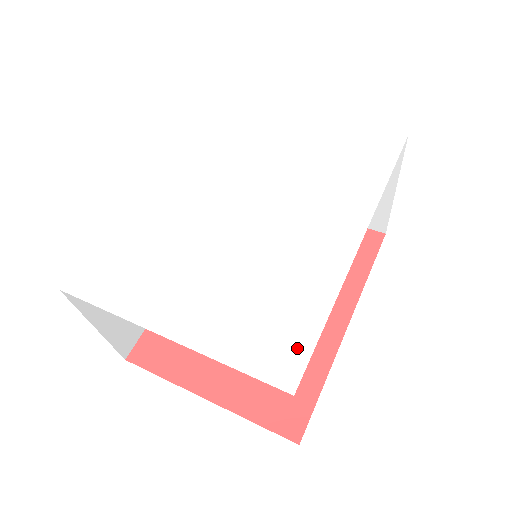
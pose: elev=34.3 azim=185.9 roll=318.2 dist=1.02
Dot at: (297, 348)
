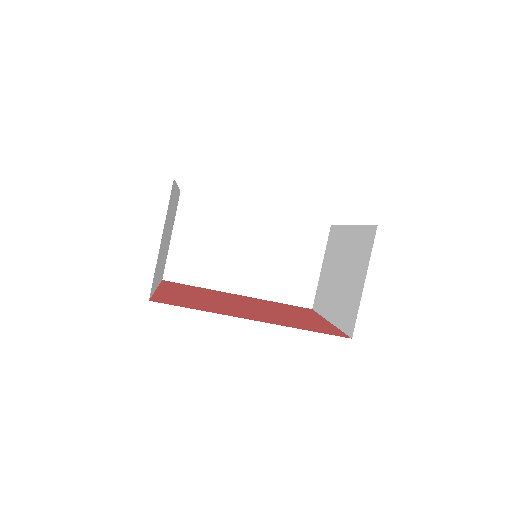
Dot at: occluded
